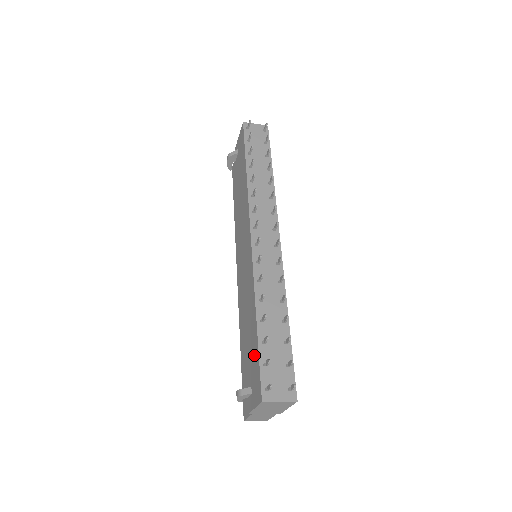
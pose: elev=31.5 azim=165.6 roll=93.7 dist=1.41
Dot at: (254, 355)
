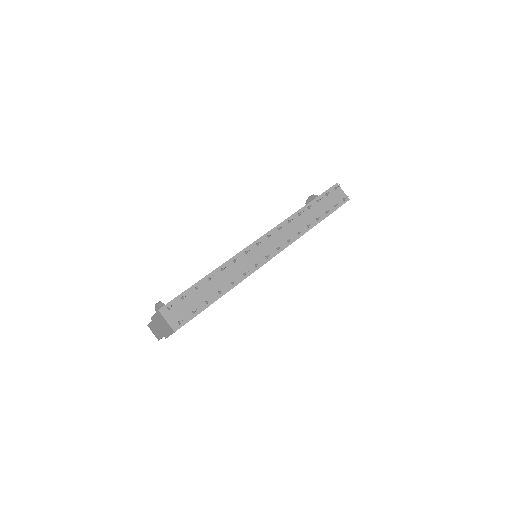
Dot at: occluded
